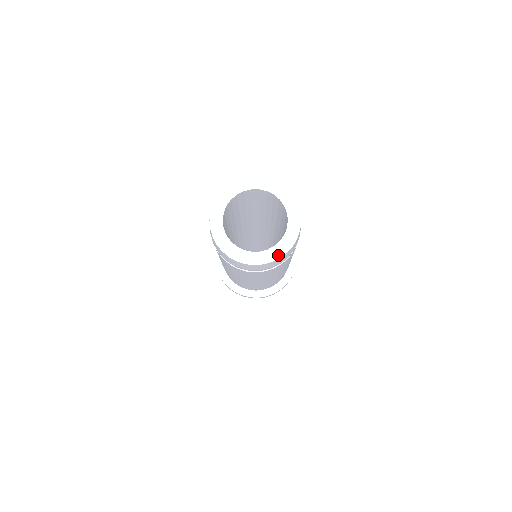
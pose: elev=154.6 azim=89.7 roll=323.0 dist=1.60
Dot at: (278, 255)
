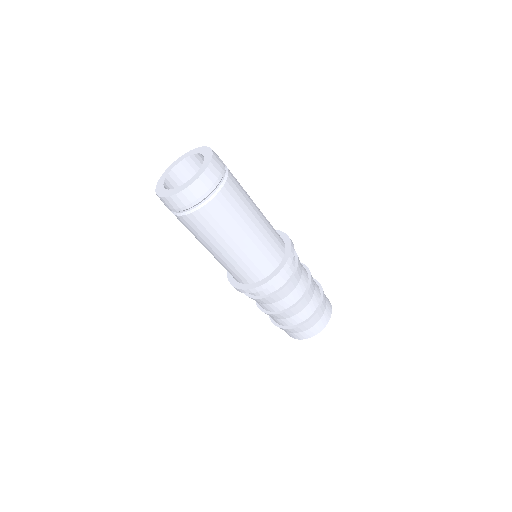
Dot at: (181, 190)
